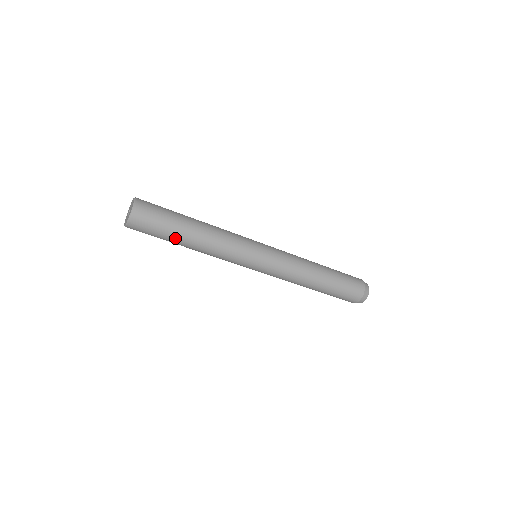
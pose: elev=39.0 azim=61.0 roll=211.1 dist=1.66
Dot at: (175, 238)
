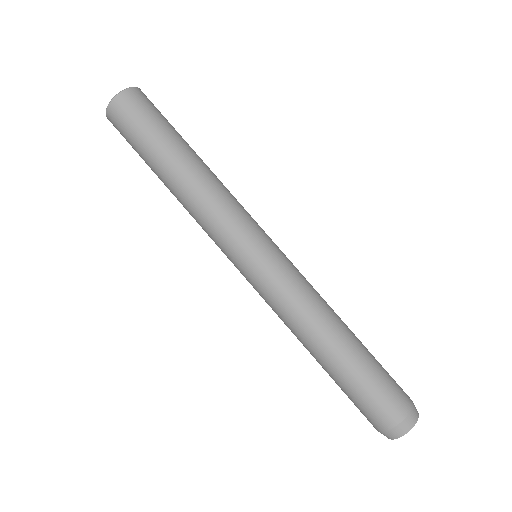
Dot at: (154, 158)
